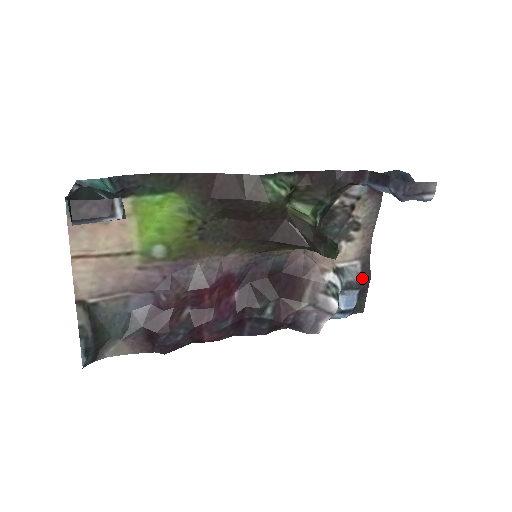
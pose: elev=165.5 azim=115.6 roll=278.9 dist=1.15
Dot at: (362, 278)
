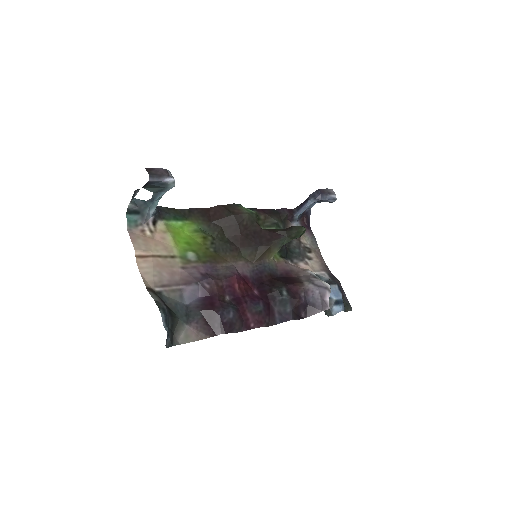
Dot at: occluded
